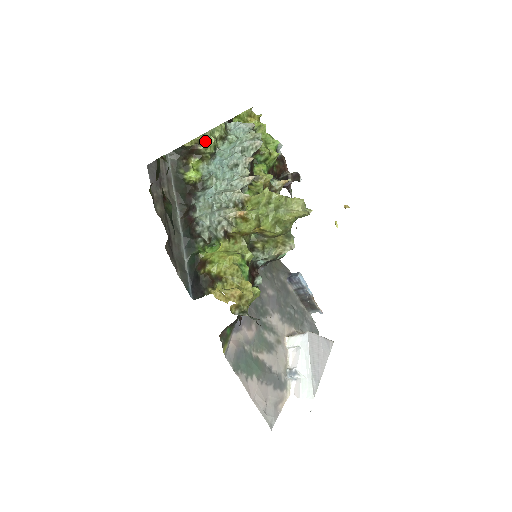
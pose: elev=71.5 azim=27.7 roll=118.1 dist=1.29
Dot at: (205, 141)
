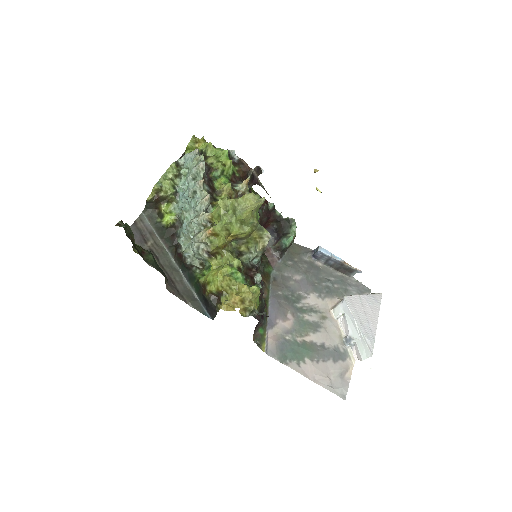
Dot at: (162, 187)
